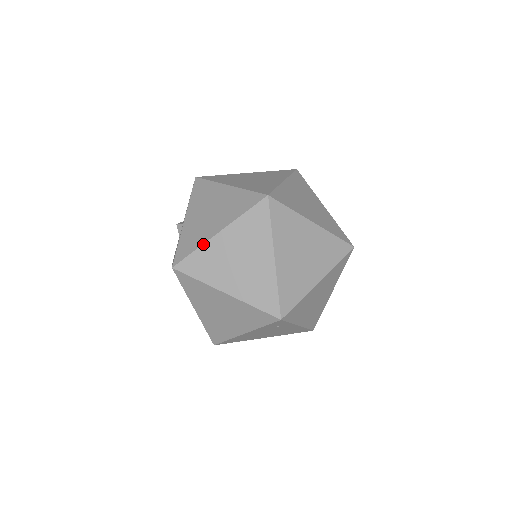
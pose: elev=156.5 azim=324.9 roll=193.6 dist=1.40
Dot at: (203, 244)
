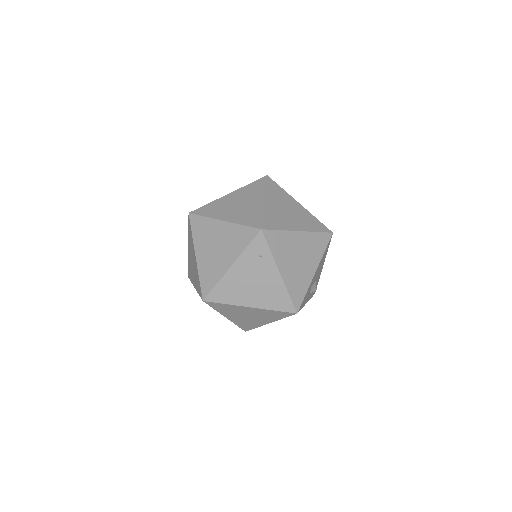
Dot at: (216, 200)
